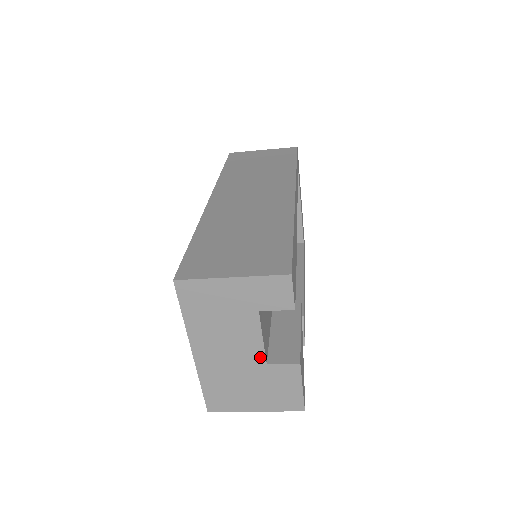
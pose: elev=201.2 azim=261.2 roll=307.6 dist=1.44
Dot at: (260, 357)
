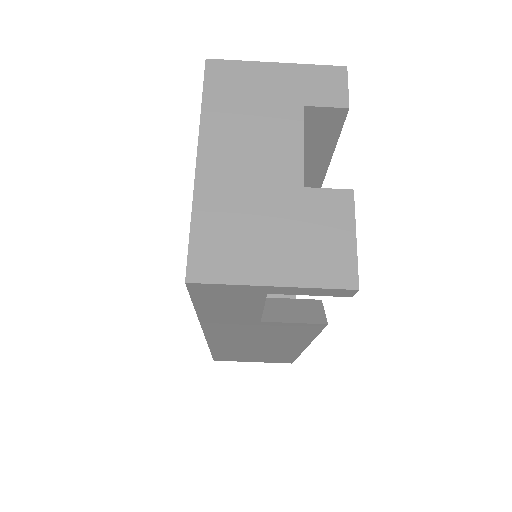
Dot at: (296, 174)
